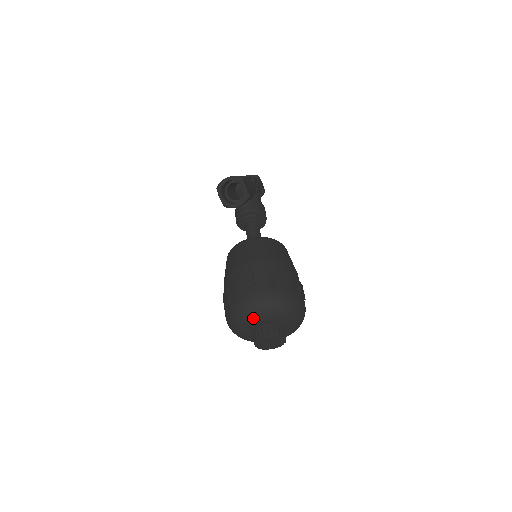
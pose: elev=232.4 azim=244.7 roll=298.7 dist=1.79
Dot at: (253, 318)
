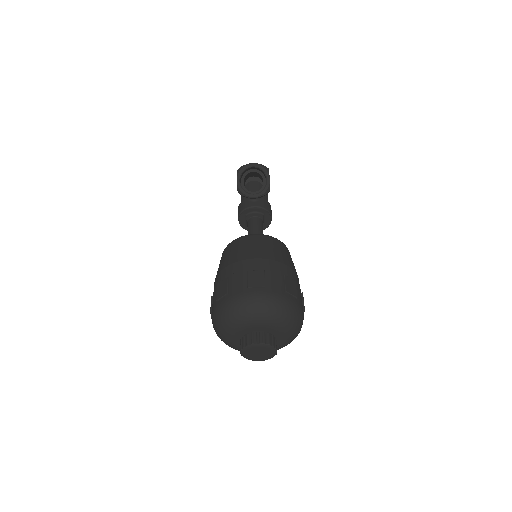
Dot at: (253, 319)
